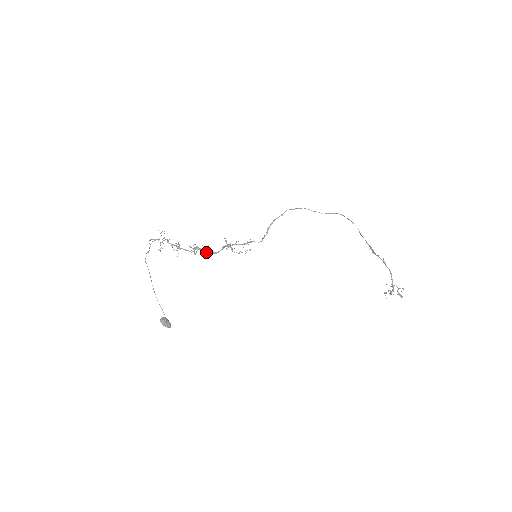
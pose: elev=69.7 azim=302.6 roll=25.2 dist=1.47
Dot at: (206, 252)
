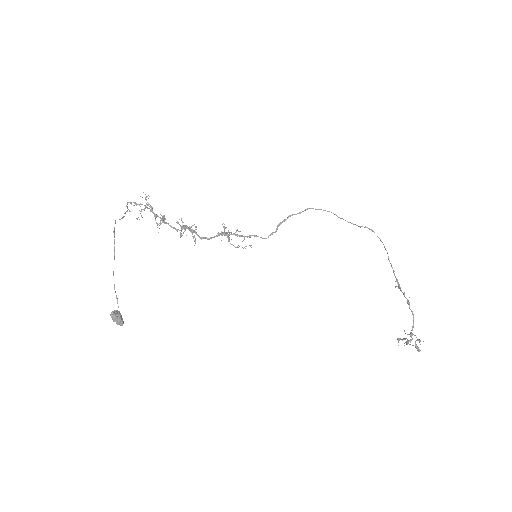
Dot at: (196, 234)
